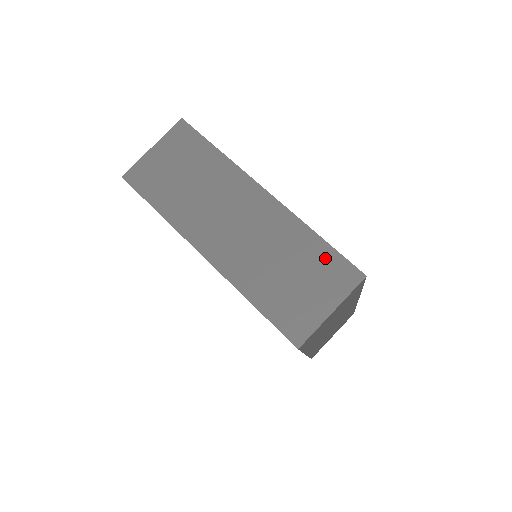
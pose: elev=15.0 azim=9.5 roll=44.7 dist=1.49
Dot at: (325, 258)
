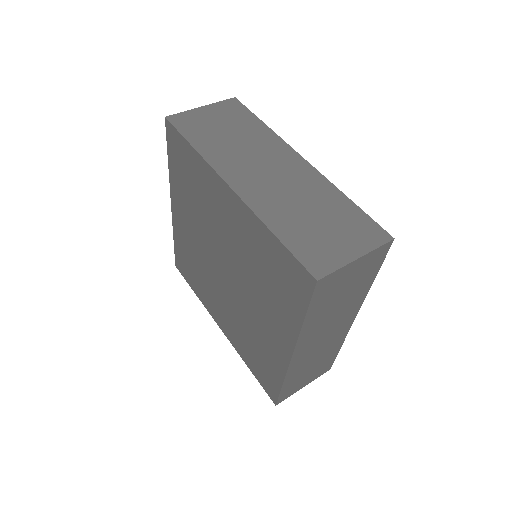
Dot at: (354, 216)
